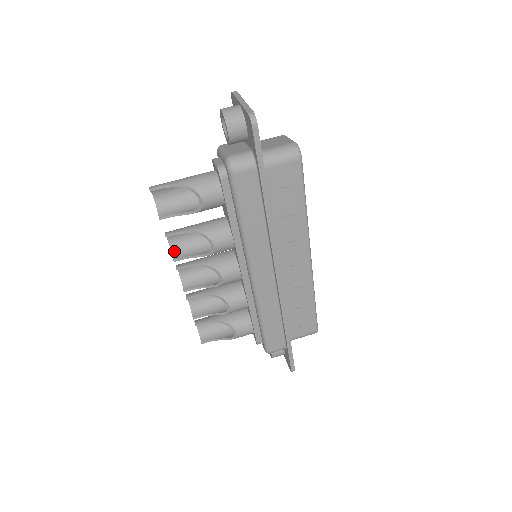
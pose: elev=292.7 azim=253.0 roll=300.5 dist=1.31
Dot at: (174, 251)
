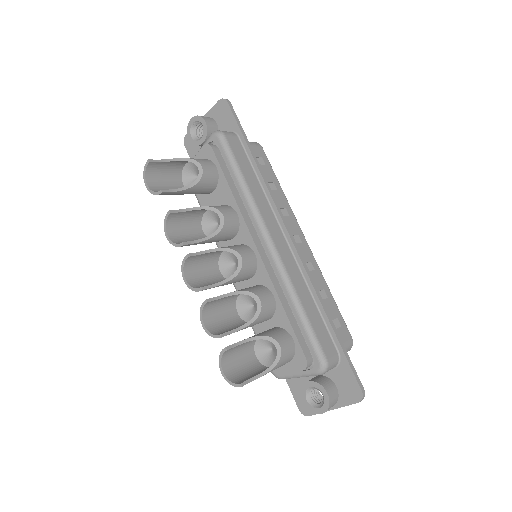
Dot at: (177, 243)
